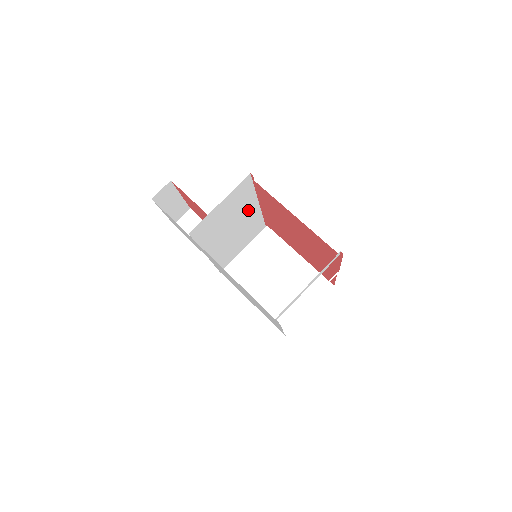
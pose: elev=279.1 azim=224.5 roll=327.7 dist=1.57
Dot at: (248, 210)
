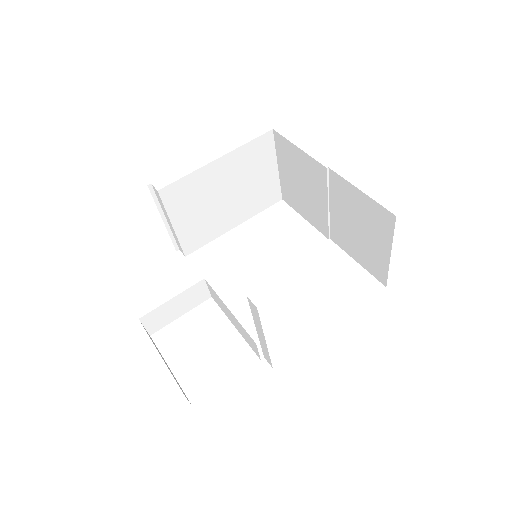
Dot at: occluded
